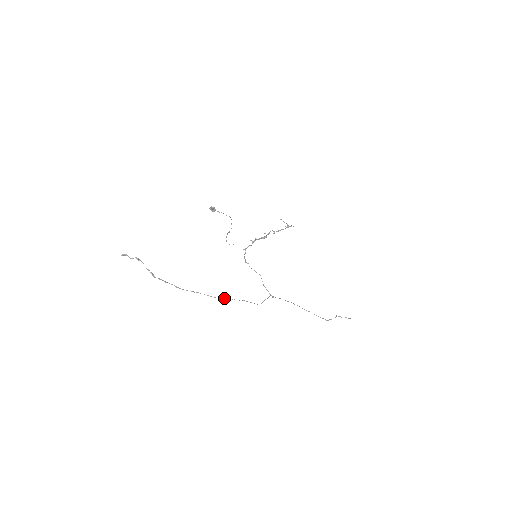
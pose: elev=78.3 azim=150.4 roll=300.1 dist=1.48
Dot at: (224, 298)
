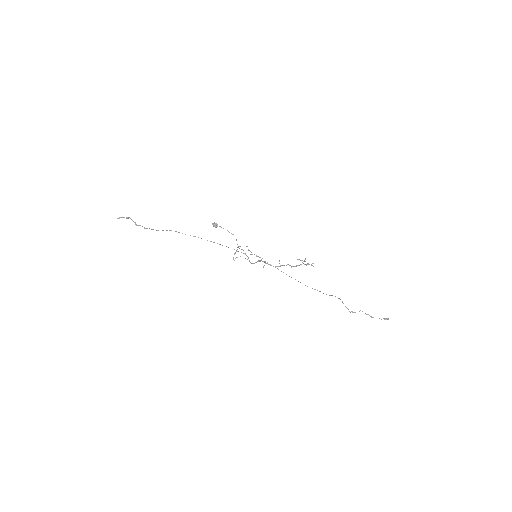
Dot at: (195, 236)
